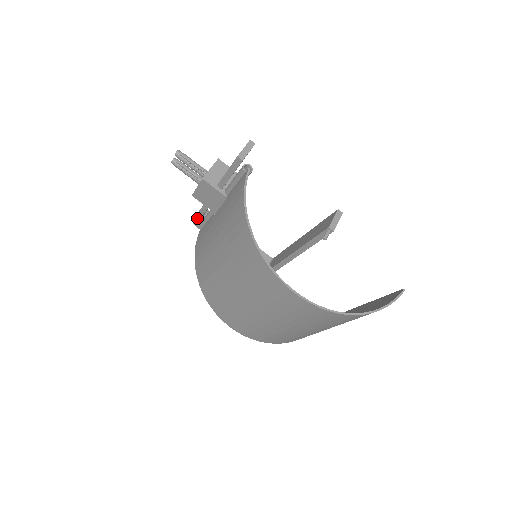
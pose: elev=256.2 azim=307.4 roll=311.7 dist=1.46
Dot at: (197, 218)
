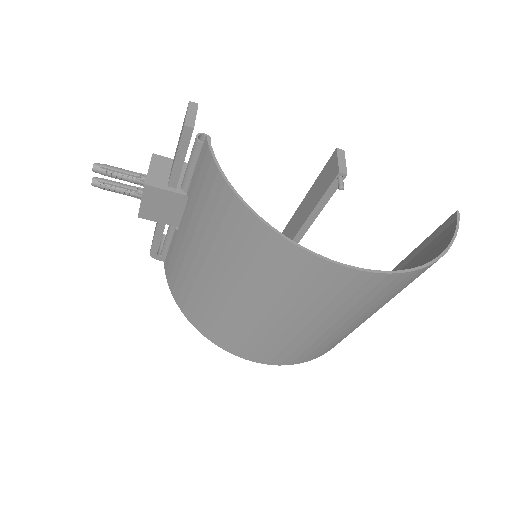
Dot at: (154, 247)
